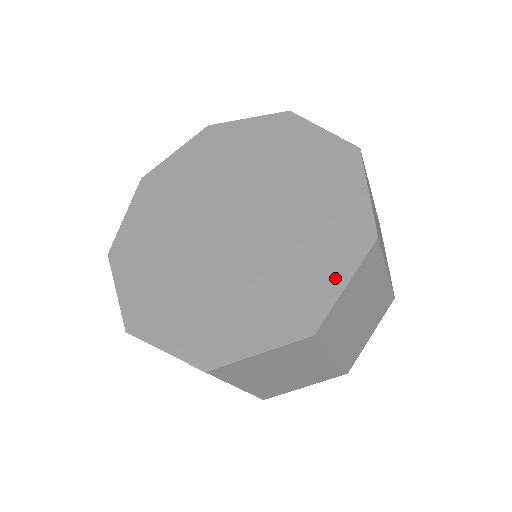
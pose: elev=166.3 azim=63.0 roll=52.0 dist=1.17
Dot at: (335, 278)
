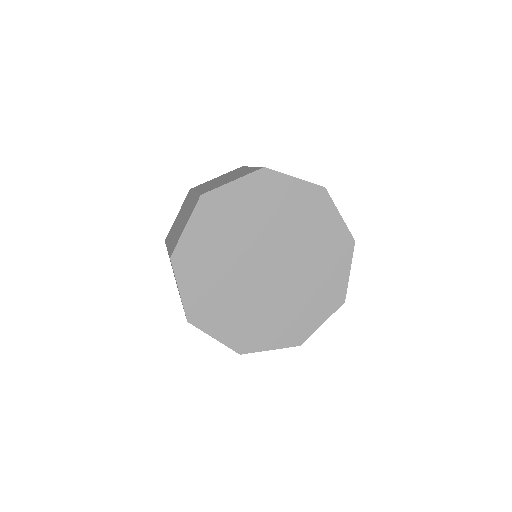
Dot at: (343, 271)
